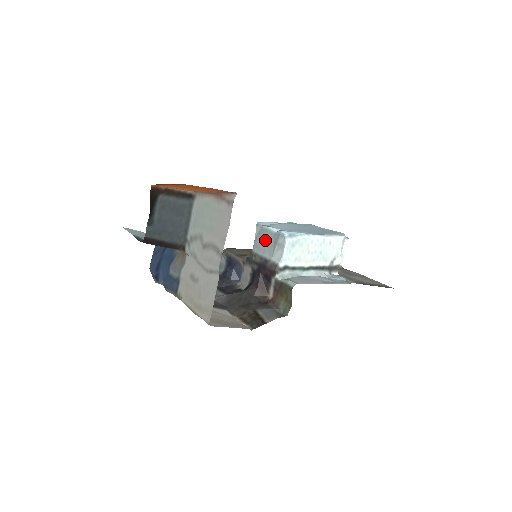
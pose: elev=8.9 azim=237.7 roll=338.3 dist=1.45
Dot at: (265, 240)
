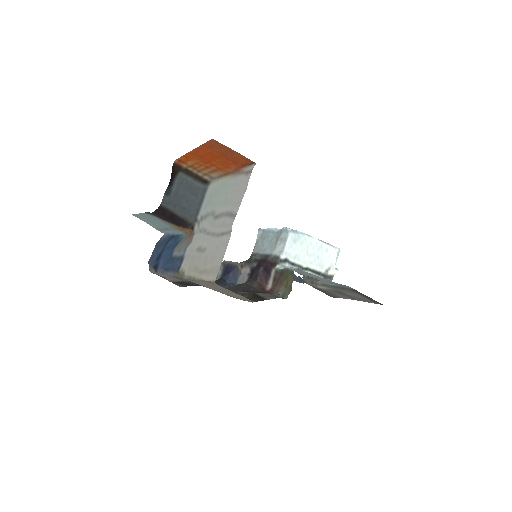
Dot at: (267, 240)
